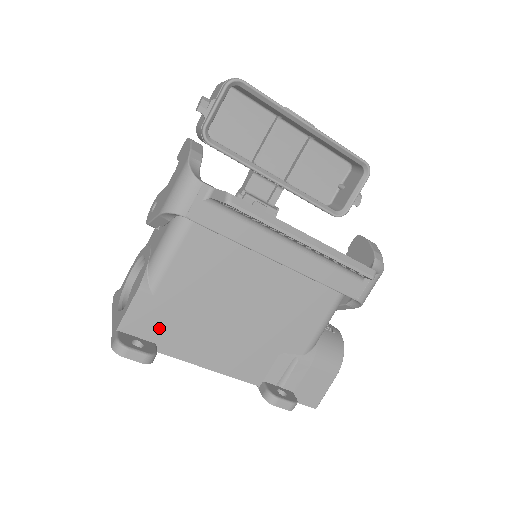
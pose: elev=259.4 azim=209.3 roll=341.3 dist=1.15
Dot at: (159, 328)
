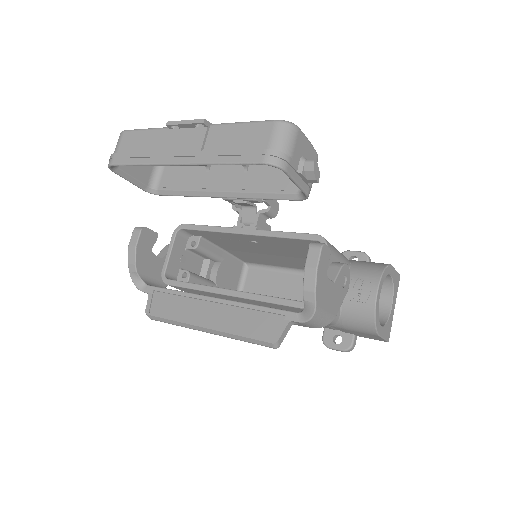
Dot at: occluded
